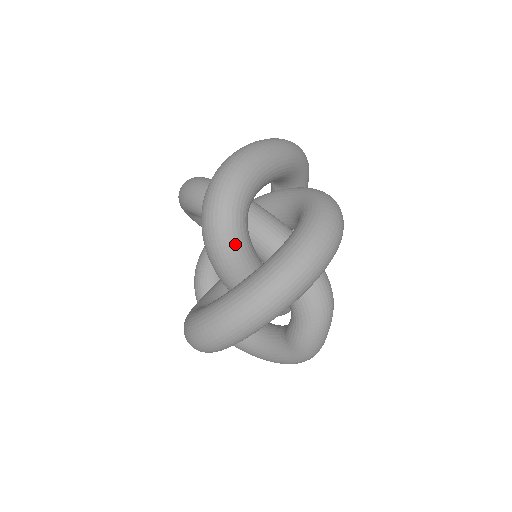
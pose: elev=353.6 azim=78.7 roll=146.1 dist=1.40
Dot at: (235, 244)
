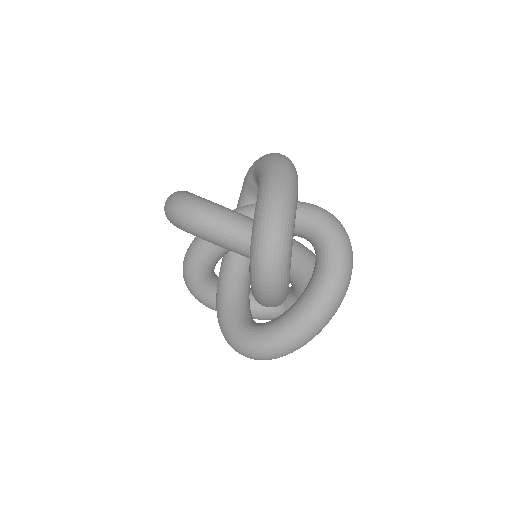
Dot at: (286, 288)
